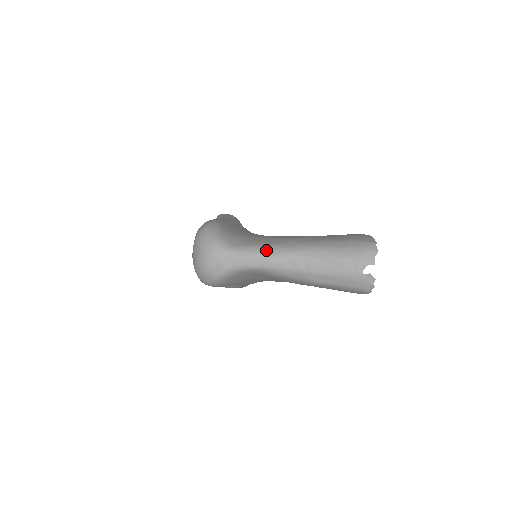
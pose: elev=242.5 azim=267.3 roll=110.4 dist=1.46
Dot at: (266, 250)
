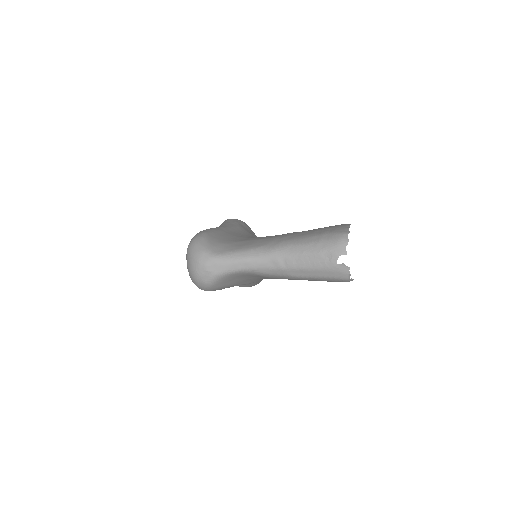
Dot at: (247, 253)
